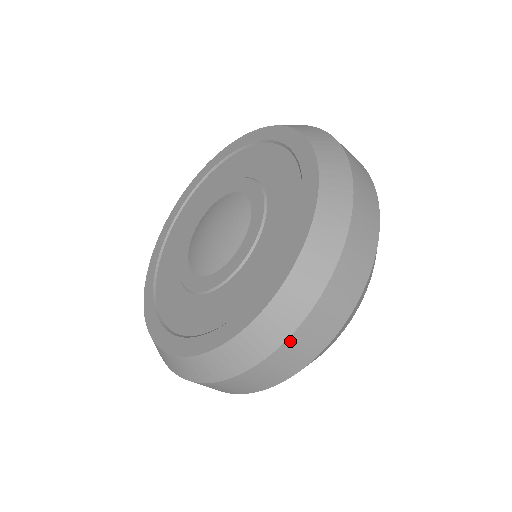
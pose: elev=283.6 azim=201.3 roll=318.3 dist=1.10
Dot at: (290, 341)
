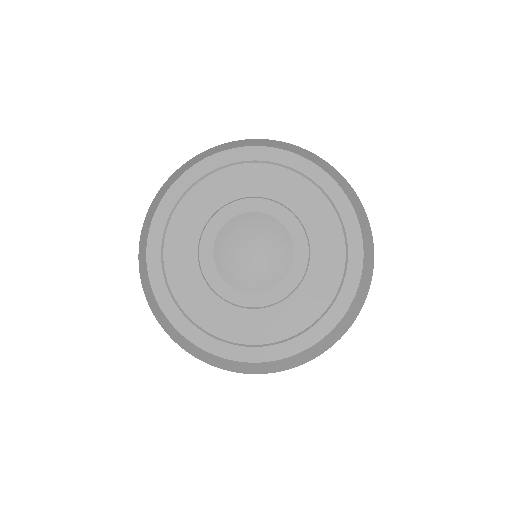
Dot at: (262, 373)
